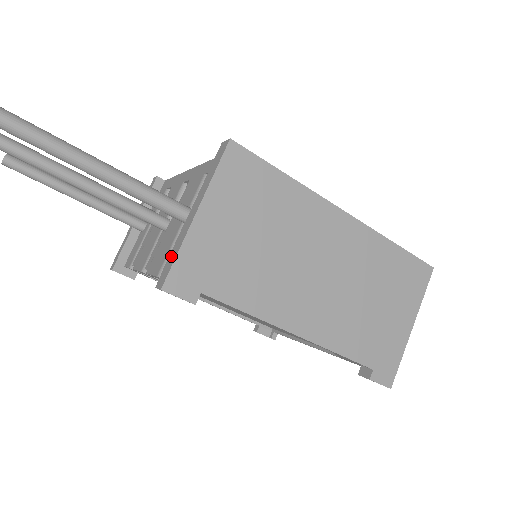
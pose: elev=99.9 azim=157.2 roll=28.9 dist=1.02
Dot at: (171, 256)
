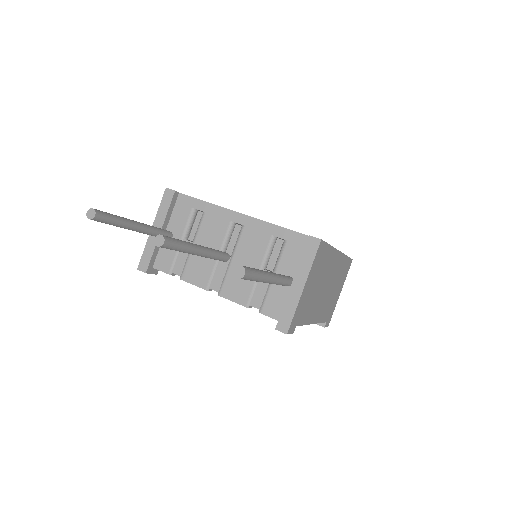
Dot at: (286, 311)
